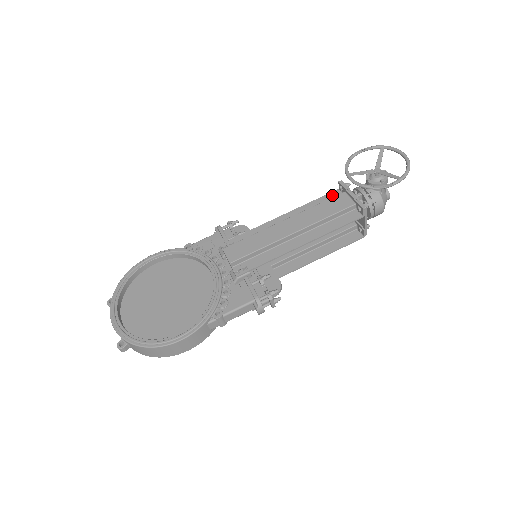
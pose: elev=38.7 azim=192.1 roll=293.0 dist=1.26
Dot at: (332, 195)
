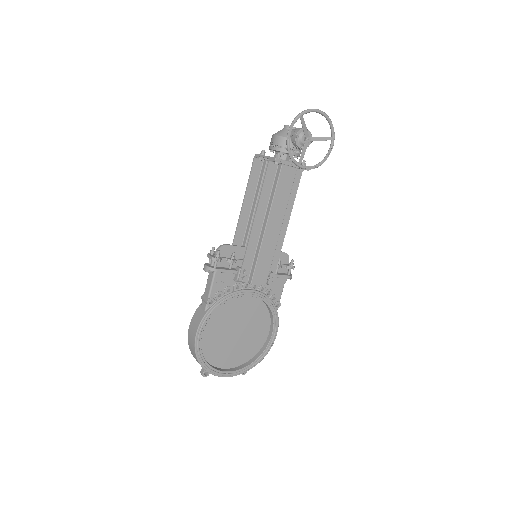
Dot at: (270, 171)
